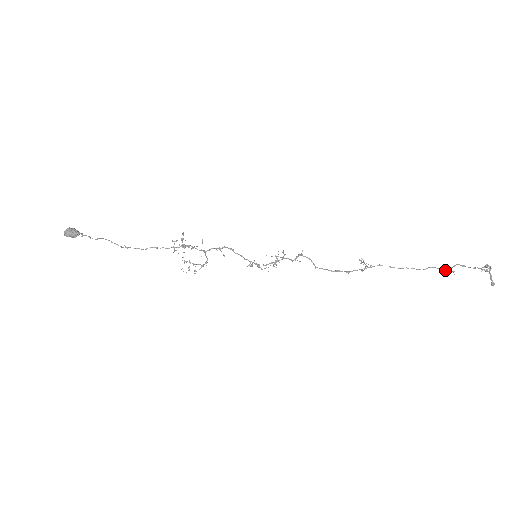
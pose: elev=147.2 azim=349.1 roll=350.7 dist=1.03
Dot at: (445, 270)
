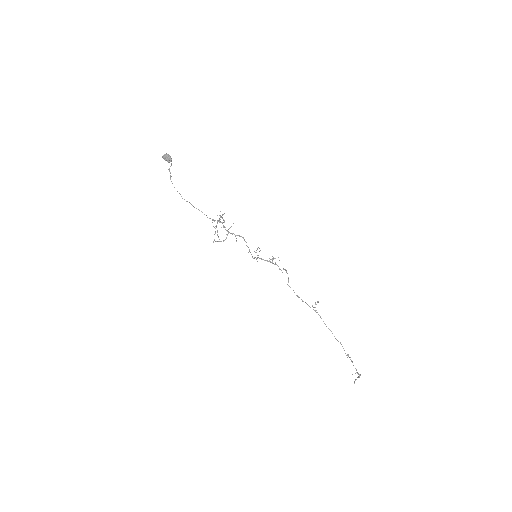
Dot at: occluded
